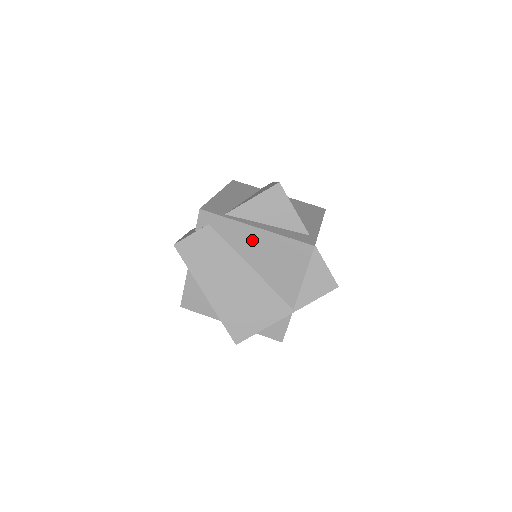
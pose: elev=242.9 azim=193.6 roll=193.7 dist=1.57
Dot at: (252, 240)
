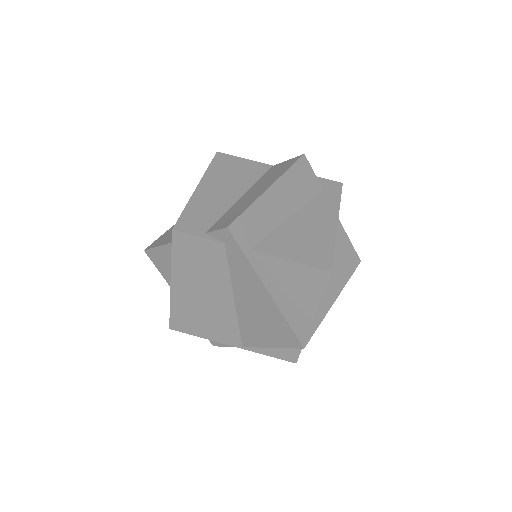
Dot at: (254, 292)
